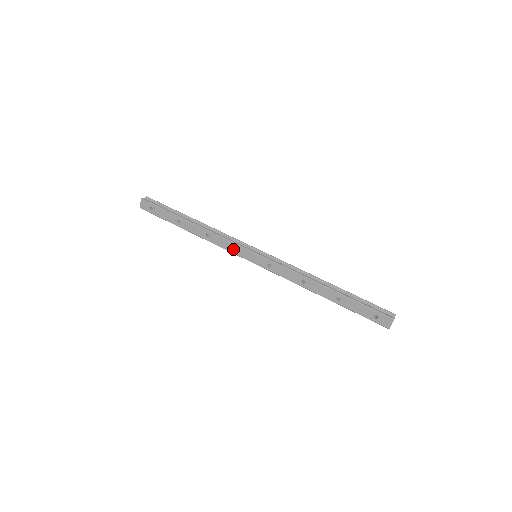
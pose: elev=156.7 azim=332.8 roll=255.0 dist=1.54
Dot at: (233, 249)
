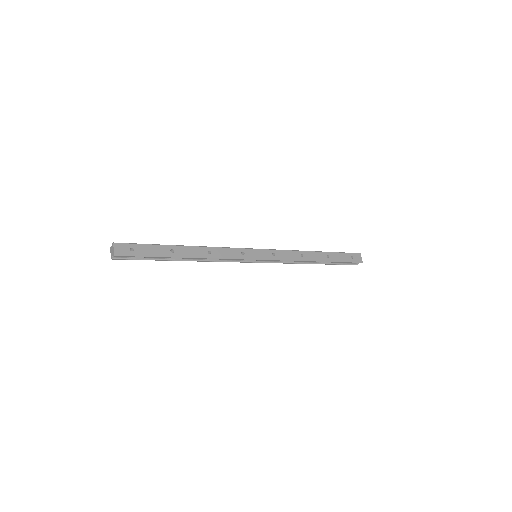
Dot at: (238, 254)
